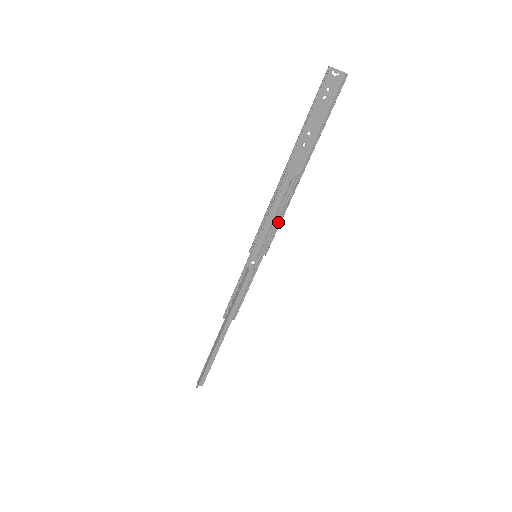
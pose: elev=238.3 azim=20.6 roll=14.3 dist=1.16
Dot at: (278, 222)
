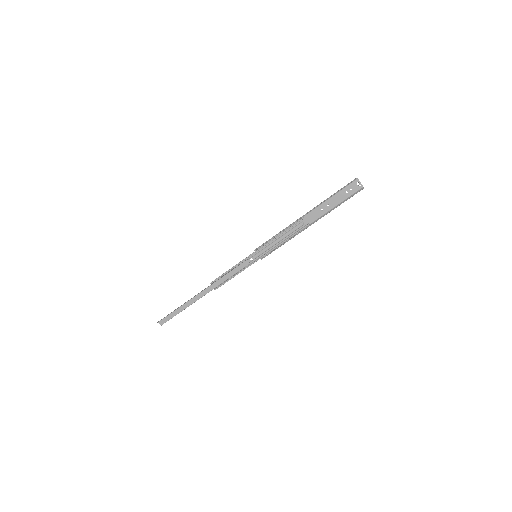
Dot at: (281, 243)
